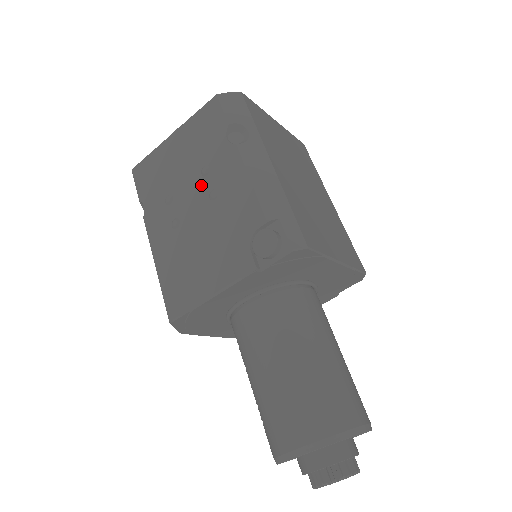
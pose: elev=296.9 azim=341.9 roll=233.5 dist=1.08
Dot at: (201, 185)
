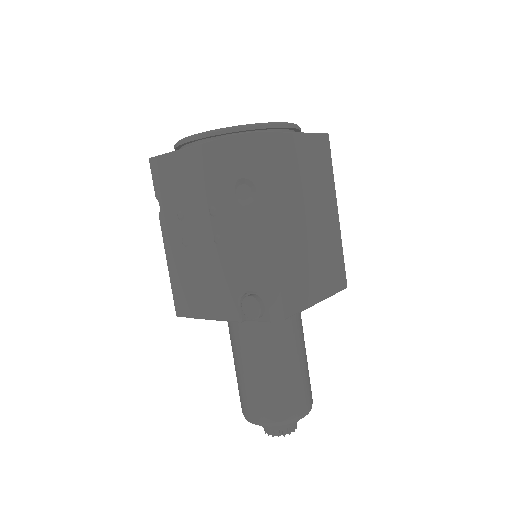
Dot at: (208, 222)
